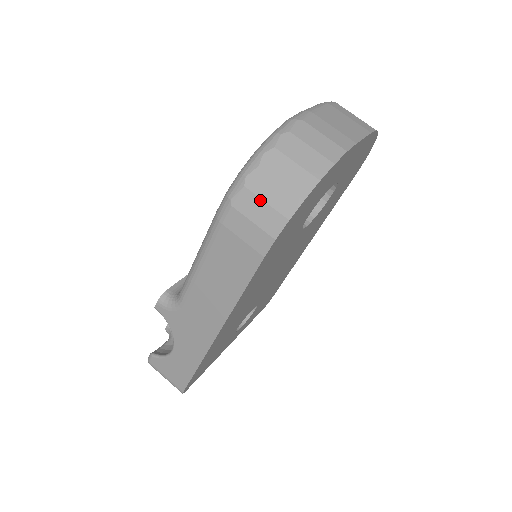
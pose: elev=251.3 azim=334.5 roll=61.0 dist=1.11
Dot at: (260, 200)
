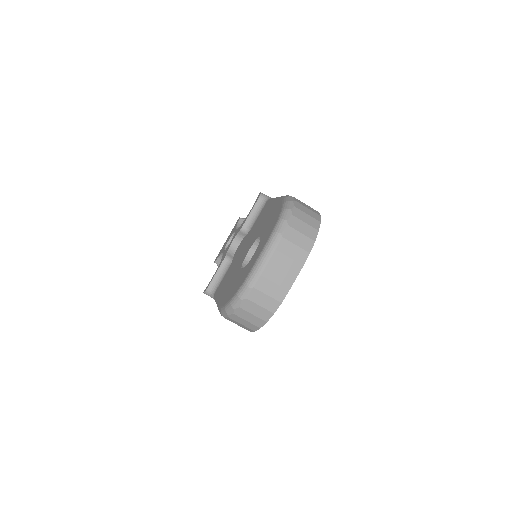
Dot at: (238, 323)
